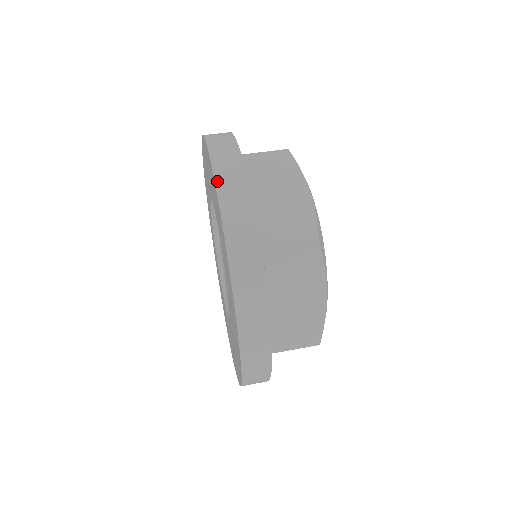
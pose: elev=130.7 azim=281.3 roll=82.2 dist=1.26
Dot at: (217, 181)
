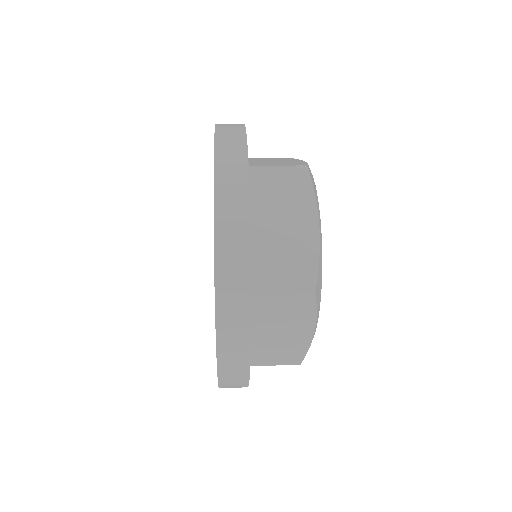
Dot at: (218, 124)
